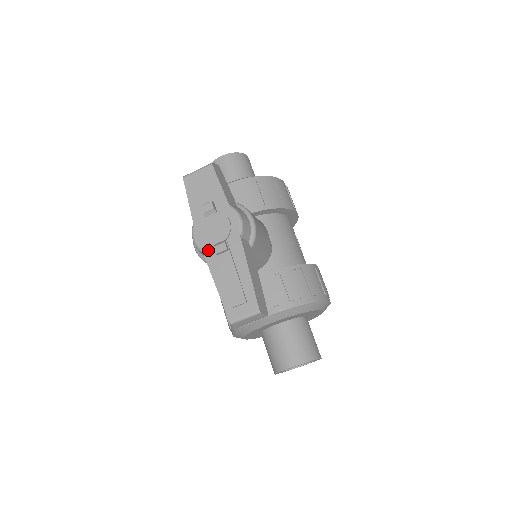
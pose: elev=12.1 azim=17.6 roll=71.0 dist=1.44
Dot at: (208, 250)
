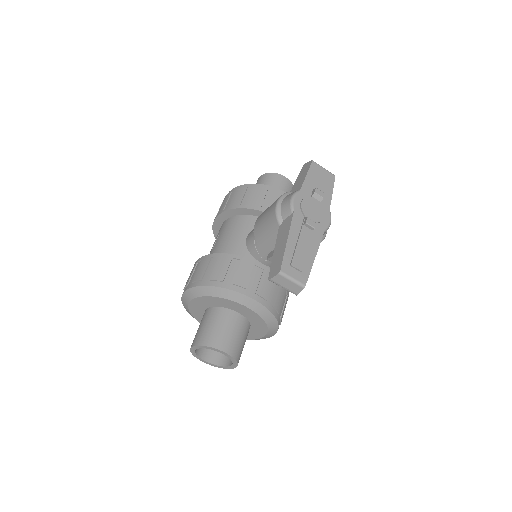
Dot at: (298, 215)
